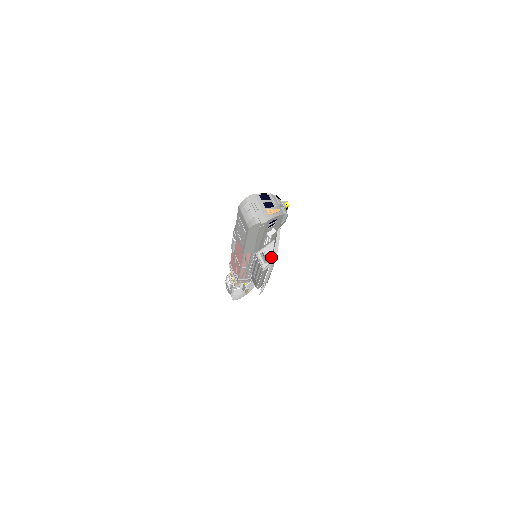
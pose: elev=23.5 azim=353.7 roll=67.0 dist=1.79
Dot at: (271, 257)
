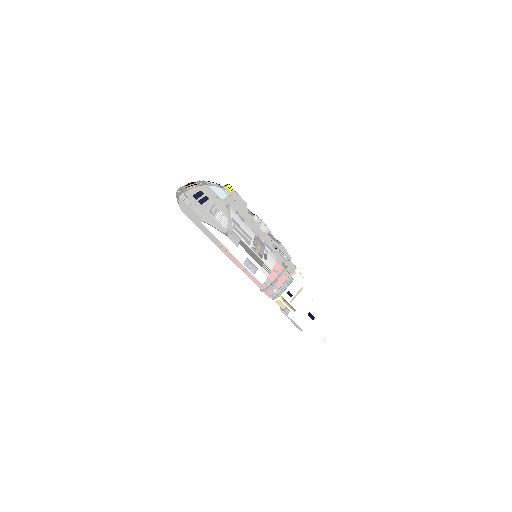
Dot at: occluded
